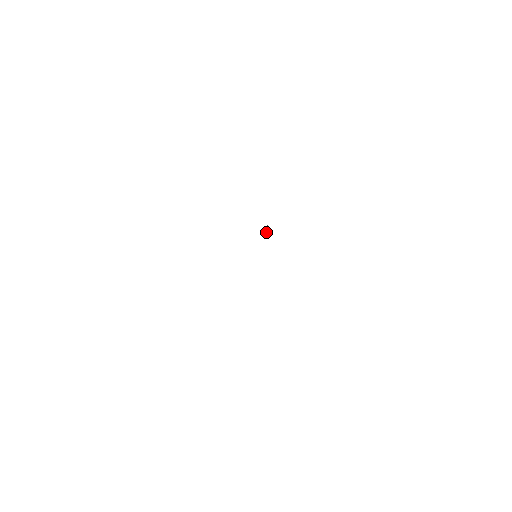
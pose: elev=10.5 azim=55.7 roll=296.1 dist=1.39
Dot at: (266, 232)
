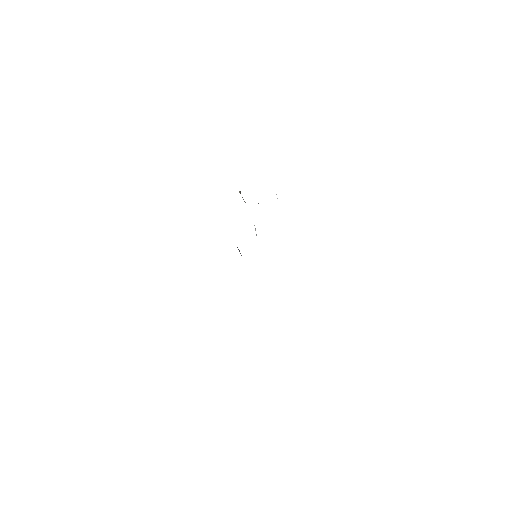
Dot at: (256, 234)
